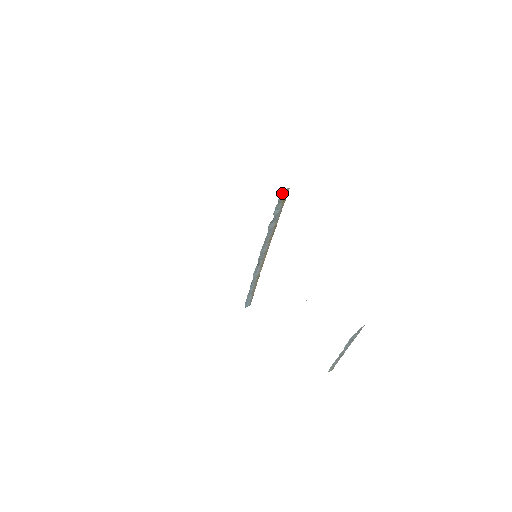
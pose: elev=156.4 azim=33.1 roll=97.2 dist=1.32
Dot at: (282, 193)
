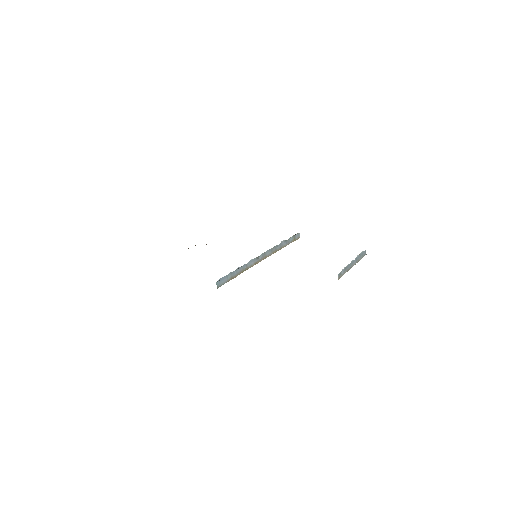
Dot at: (298, 235)
